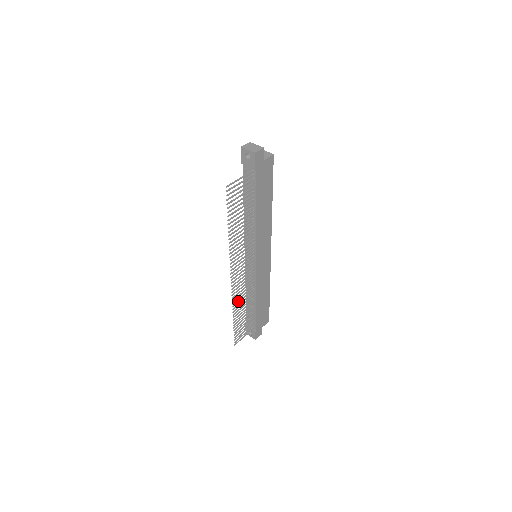
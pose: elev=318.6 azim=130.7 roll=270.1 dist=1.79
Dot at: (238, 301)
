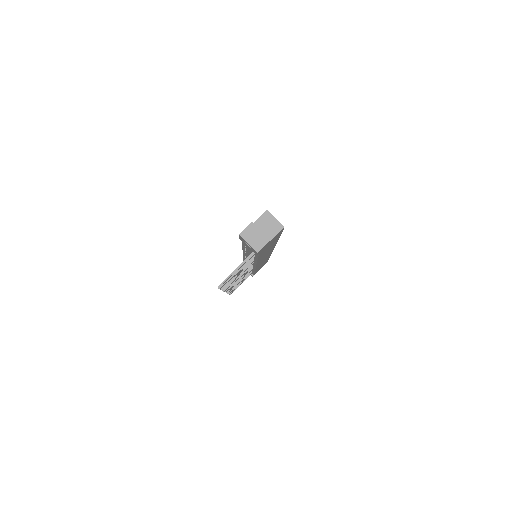
Dot at: occluded
